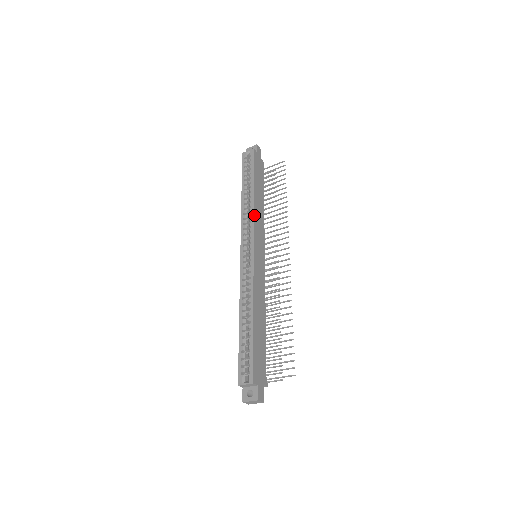
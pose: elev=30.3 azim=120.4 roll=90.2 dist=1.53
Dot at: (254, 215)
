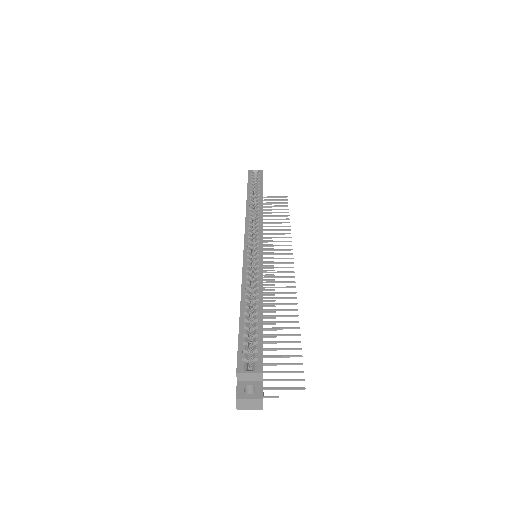
Dot at: occluded
